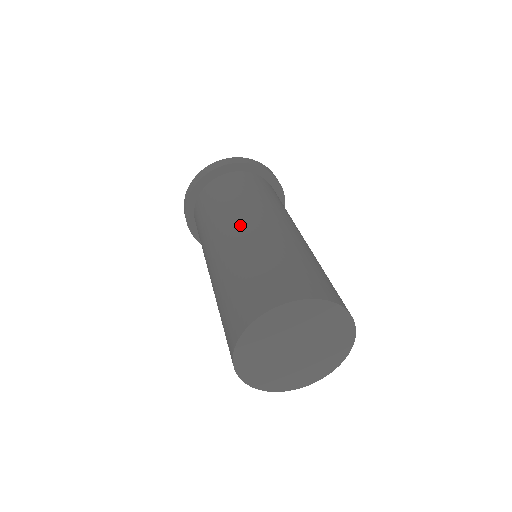
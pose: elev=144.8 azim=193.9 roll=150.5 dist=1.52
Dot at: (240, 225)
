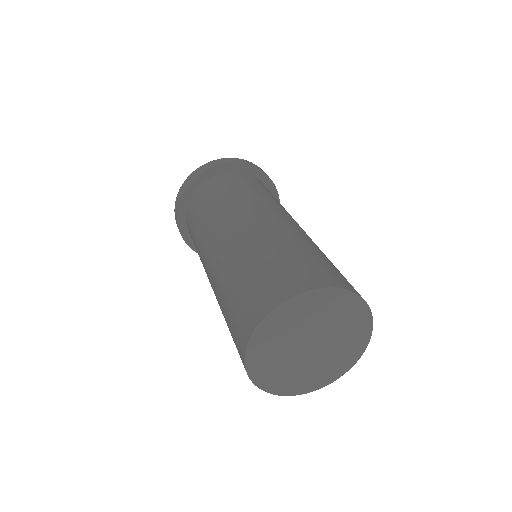
Dot at: (241, 220)
